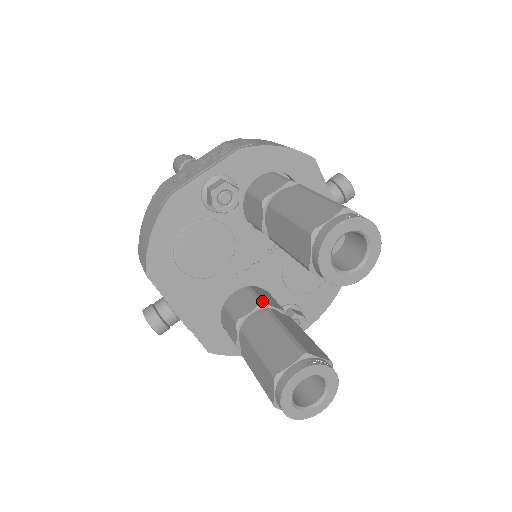
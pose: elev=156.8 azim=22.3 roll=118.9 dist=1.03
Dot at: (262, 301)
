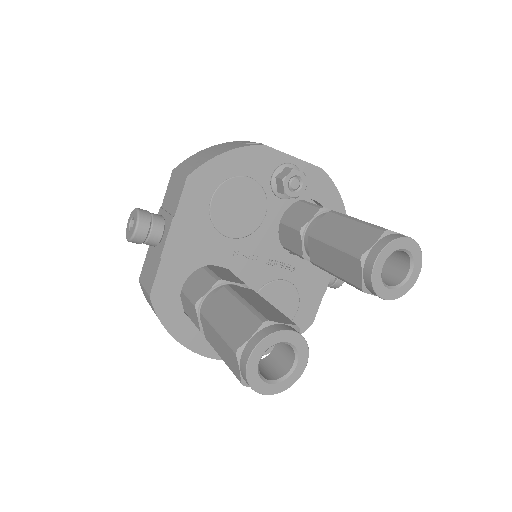
Dot at: occluded
